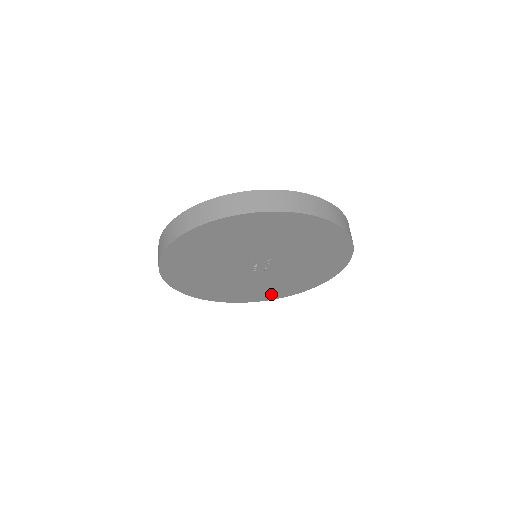
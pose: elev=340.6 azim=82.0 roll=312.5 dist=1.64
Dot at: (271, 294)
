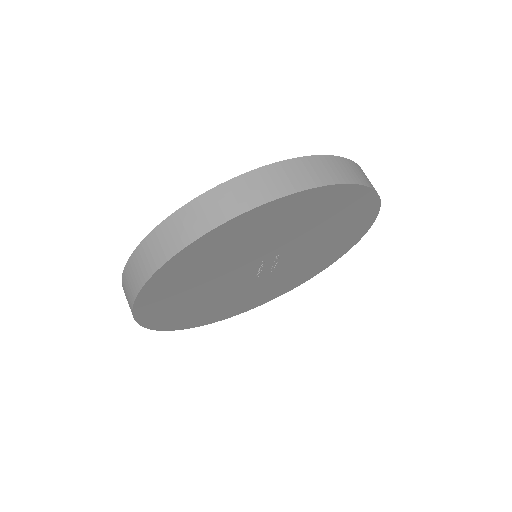
Dot at: (273, 294)
